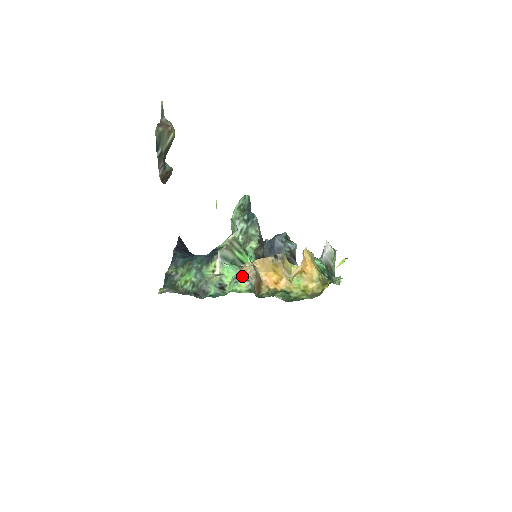
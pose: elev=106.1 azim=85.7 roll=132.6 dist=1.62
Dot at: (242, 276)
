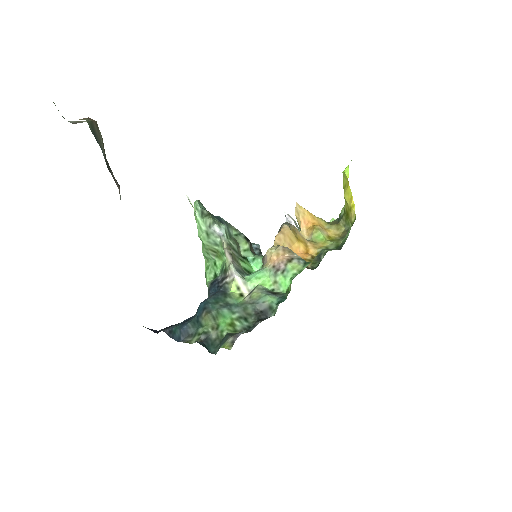
Dot at: (281, 262)
